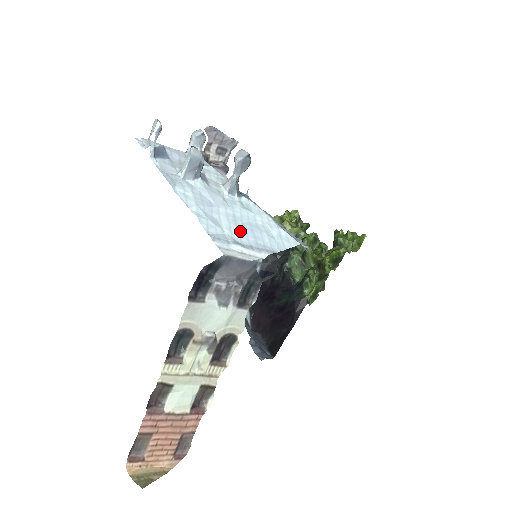
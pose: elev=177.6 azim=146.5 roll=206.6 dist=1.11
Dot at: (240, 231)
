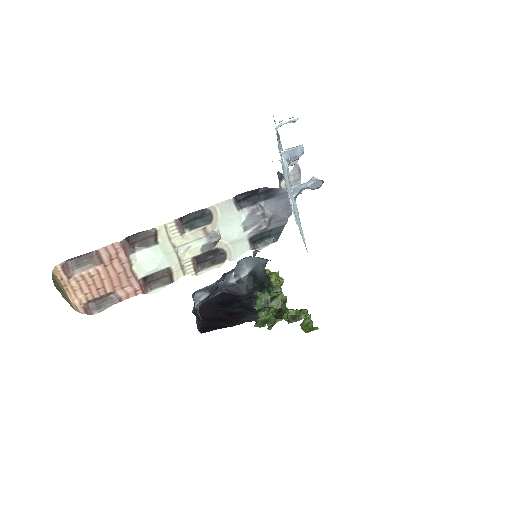
Dot at: occluded
